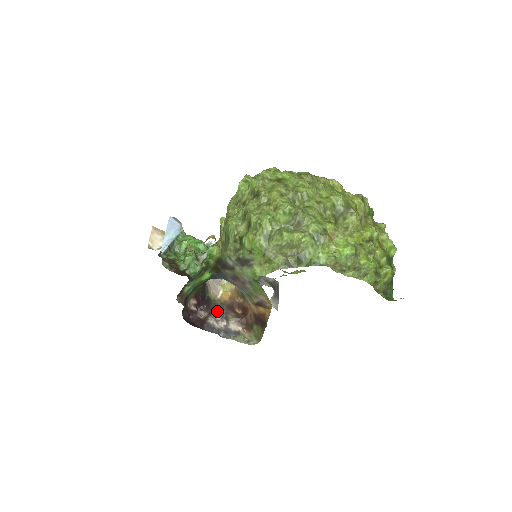
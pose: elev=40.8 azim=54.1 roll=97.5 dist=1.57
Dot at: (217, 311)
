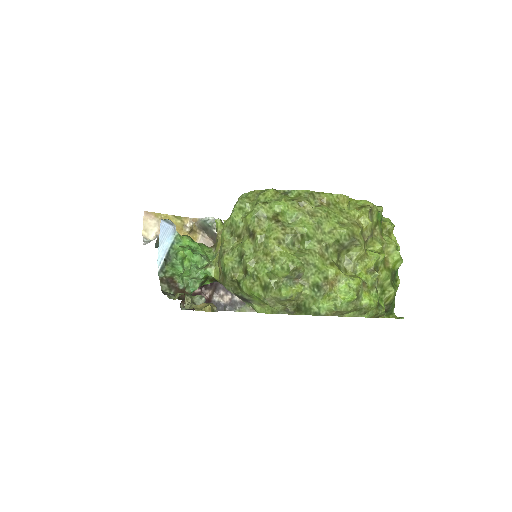
Dot at: (221, 286)
